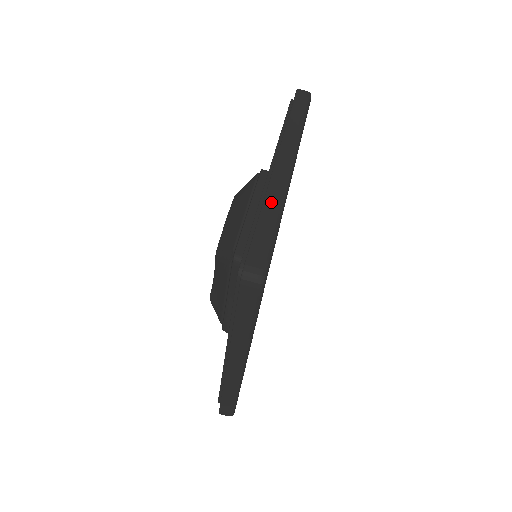
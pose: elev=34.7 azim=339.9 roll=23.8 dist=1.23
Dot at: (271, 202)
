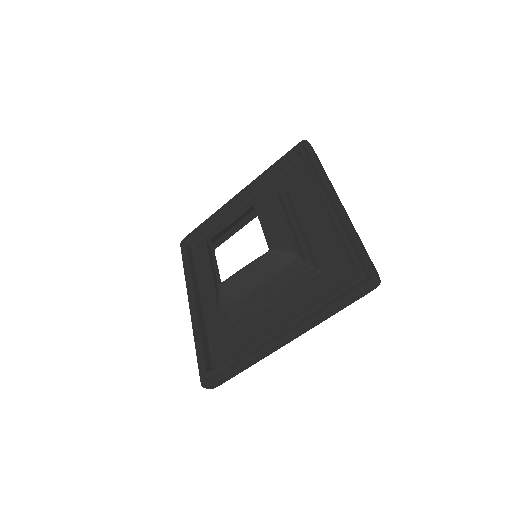
Dot at: (354, 229)
